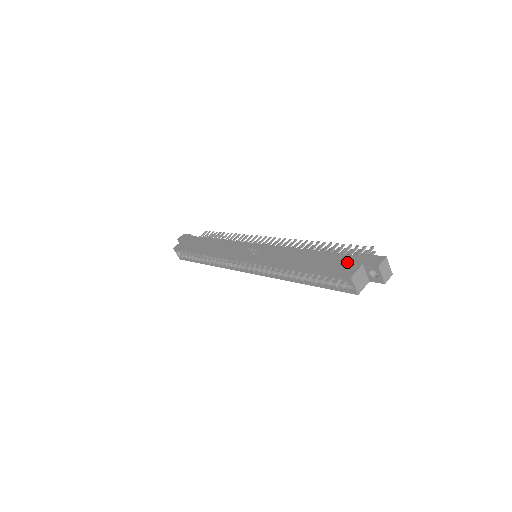
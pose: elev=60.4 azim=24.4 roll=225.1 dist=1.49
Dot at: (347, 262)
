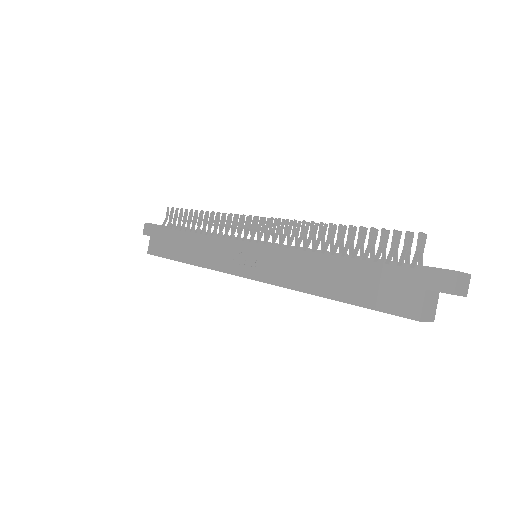
Dot at: (399, 286)
